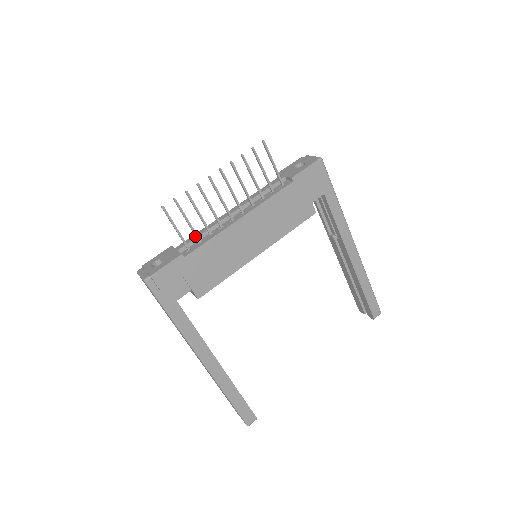
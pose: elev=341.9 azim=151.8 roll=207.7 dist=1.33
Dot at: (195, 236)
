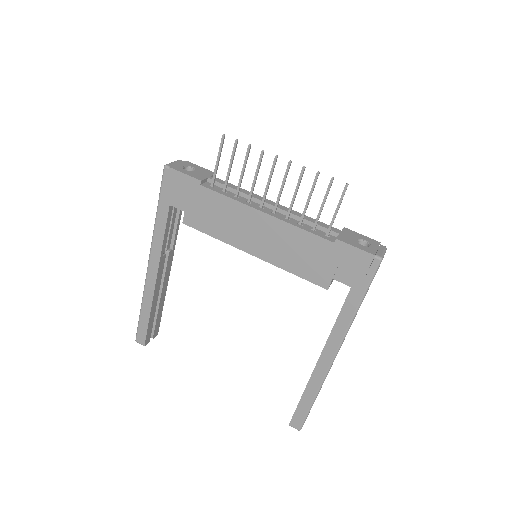
Dot at: (225, 183)
